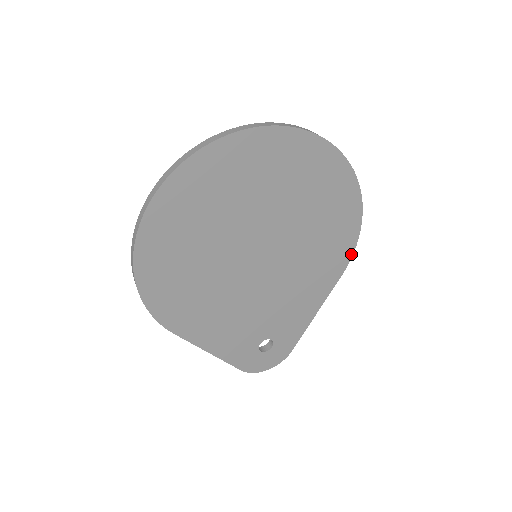
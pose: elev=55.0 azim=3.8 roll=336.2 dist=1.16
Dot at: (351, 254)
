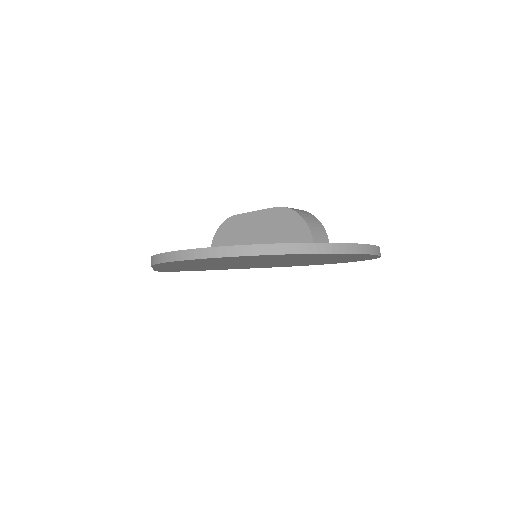
Dot at: occluded
